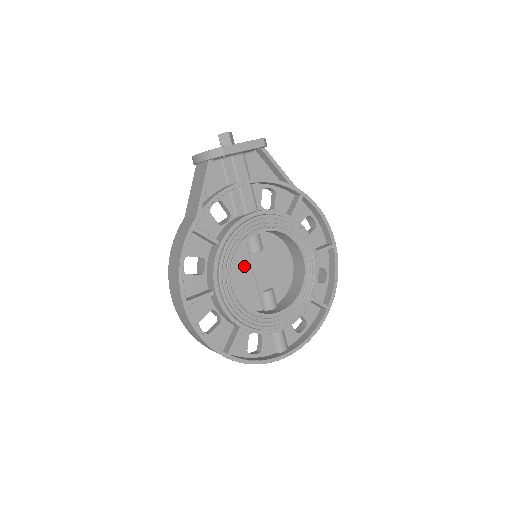
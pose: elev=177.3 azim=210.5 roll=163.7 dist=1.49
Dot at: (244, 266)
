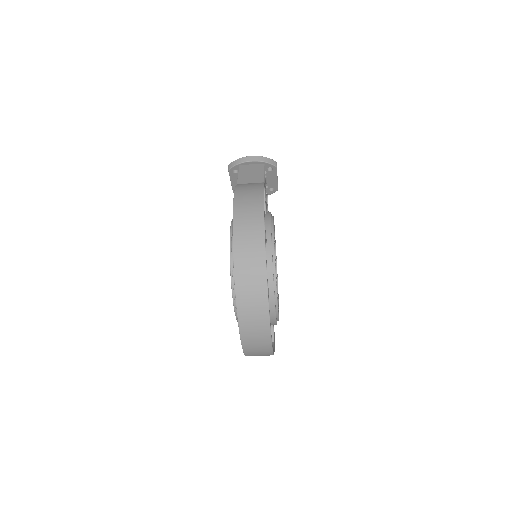
Dot at: occluded
